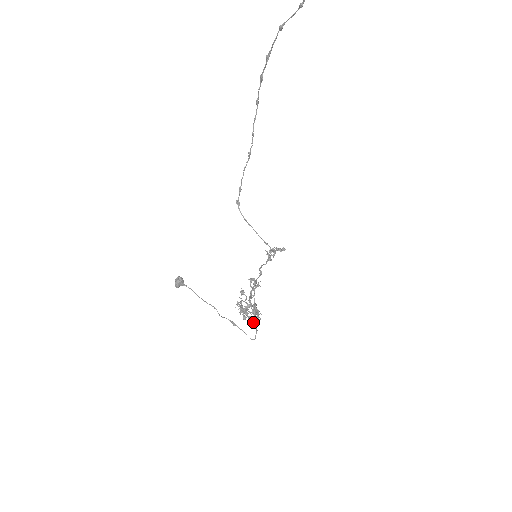
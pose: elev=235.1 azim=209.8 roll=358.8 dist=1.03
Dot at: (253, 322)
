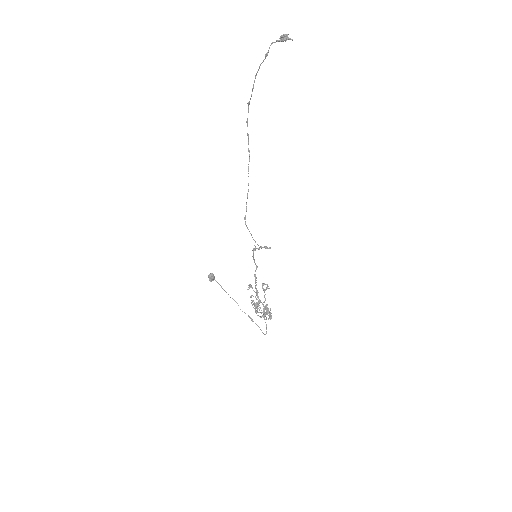
Dot at: (262, 316)
